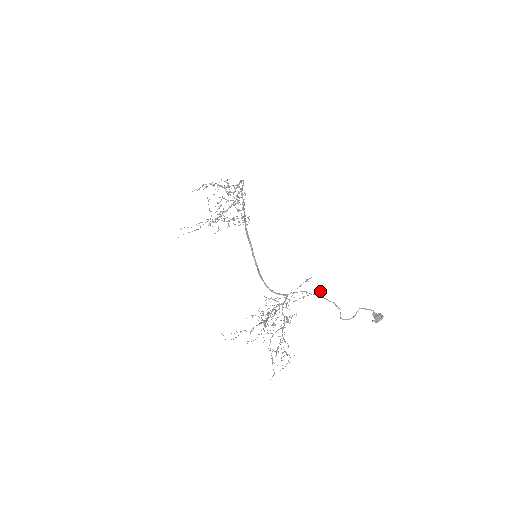
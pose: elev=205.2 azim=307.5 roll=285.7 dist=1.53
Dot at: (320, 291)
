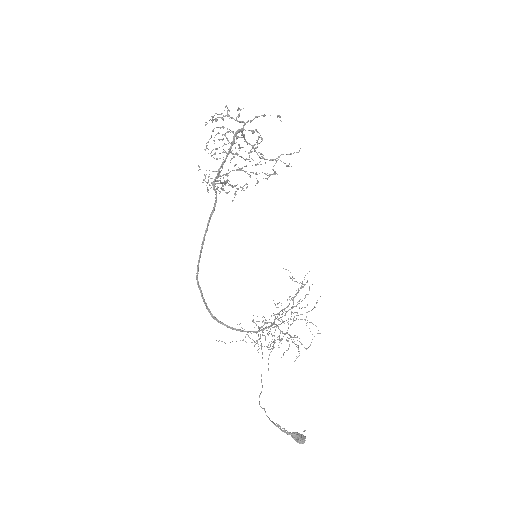
Dot at: occluded
